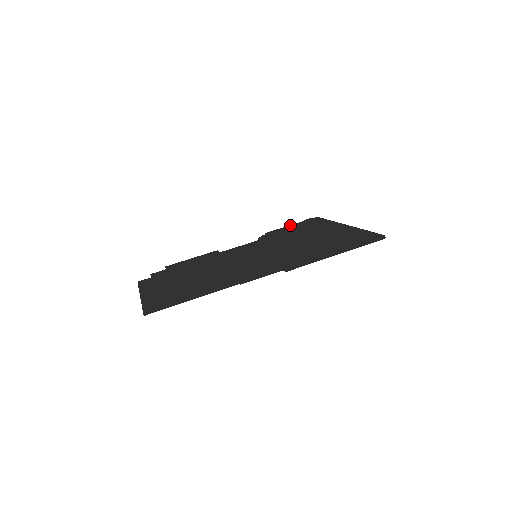
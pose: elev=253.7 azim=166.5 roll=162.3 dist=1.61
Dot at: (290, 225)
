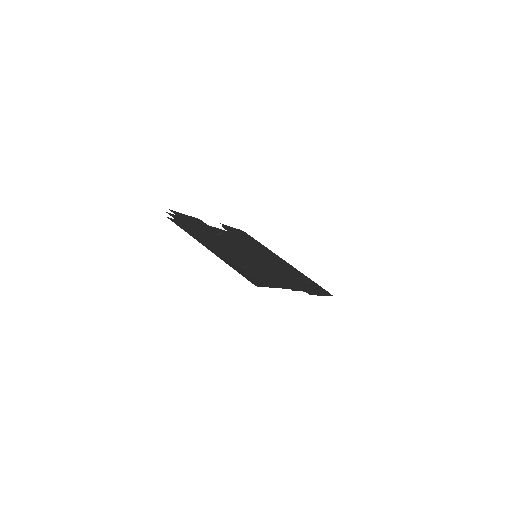
Dot at: occluded
